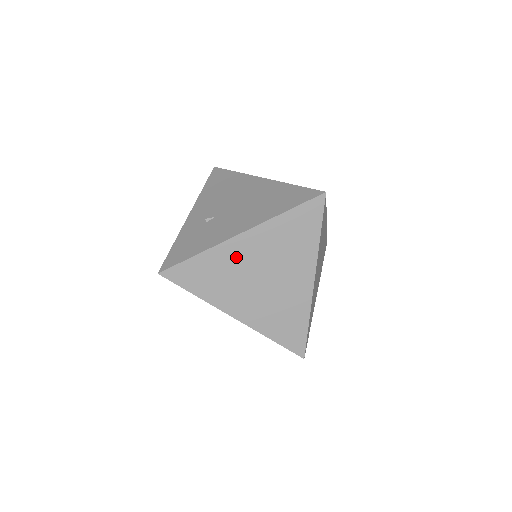
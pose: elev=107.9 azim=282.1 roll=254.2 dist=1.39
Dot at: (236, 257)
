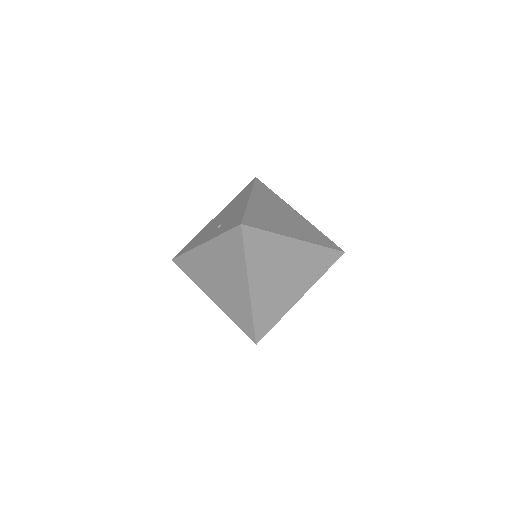
Dot at: (261, 209)
